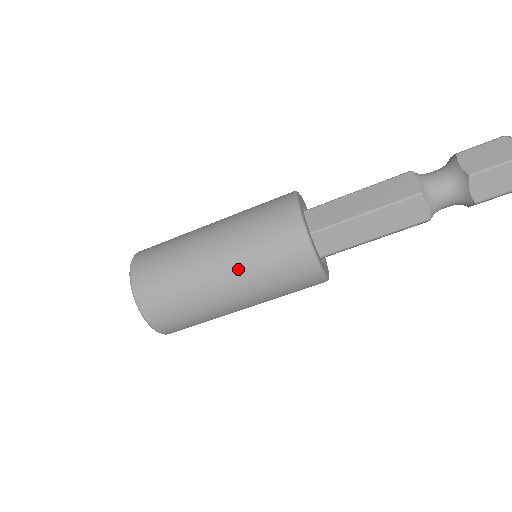
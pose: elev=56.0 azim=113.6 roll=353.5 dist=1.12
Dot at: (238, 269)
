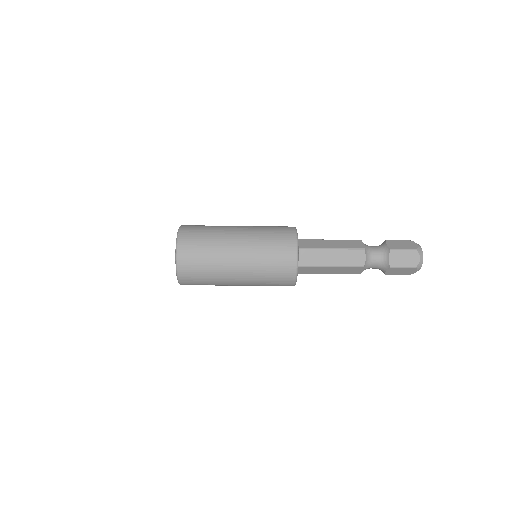
Dot at: (250, 278)
